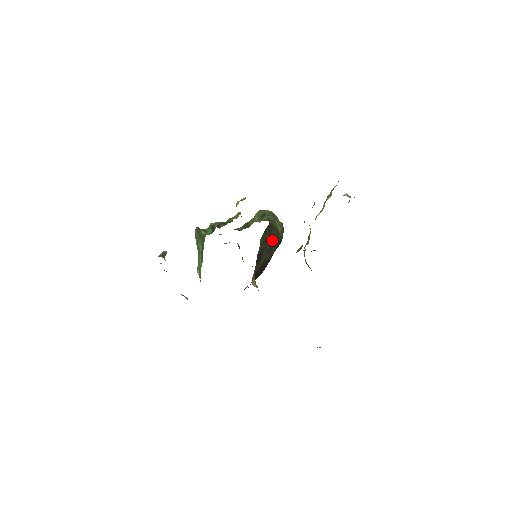
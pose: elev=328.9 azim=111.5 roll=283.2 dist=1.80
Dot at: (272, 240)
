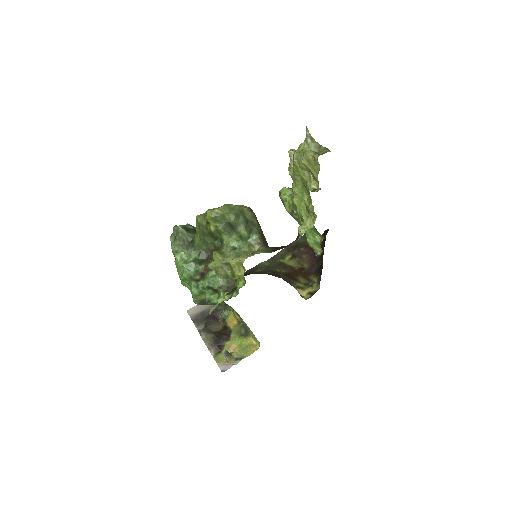
Dot at: occluded
